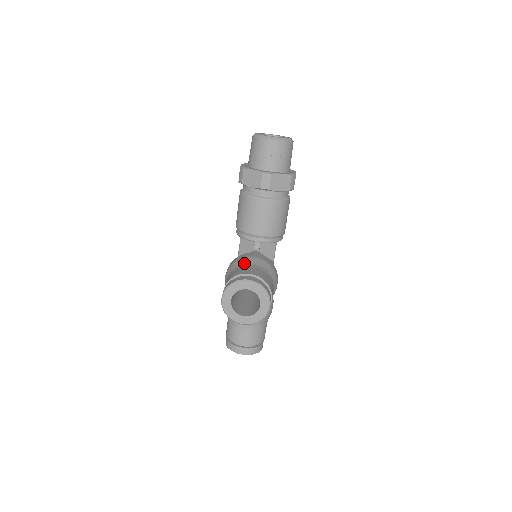
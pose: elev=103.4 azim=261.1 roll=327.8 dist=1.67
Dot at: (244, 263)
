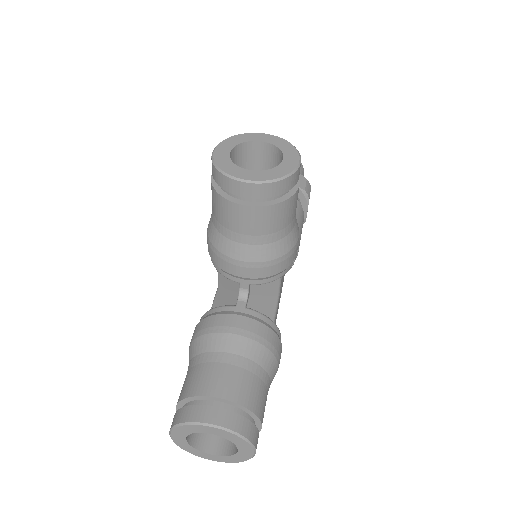
Dot at: occluded
